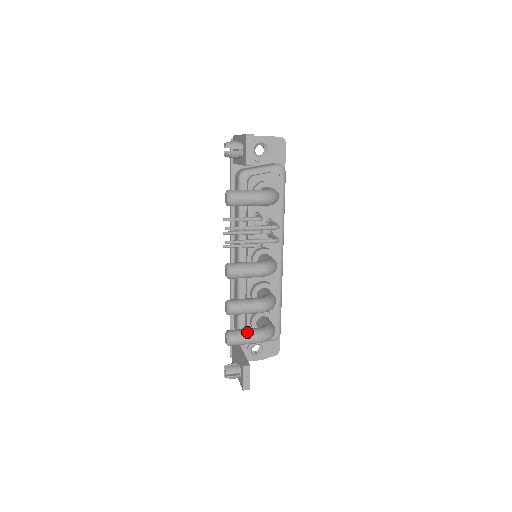
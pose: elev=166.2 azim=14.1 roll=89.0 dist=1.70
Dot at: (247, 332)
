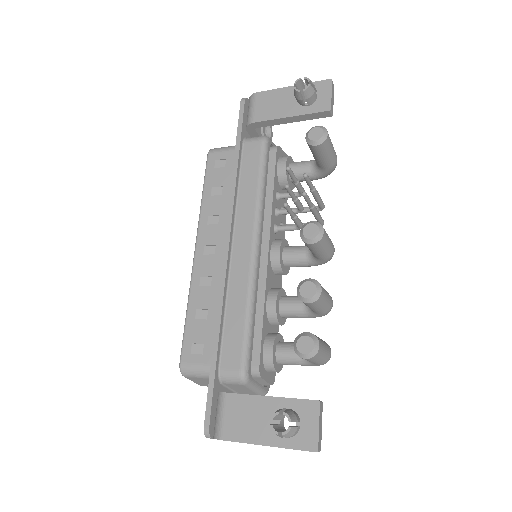
Dot at: (321, 339)
